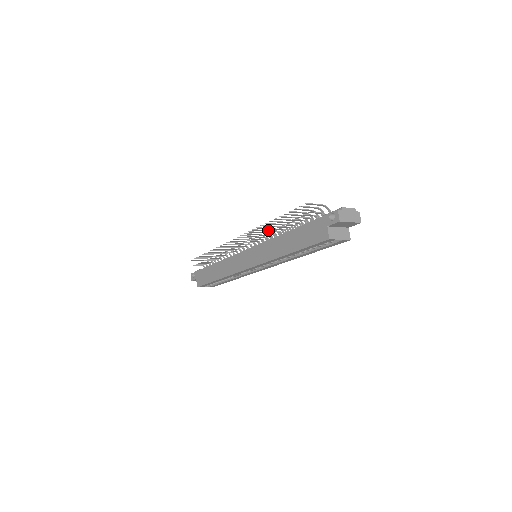
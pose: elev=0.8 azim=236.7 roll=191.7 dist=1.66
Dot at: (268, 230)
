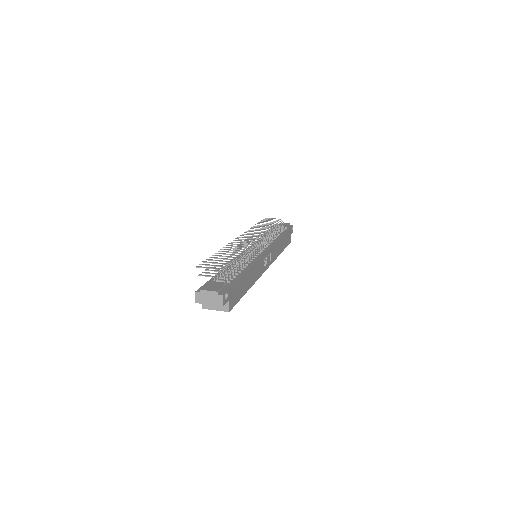
Dot at: (245, 245)
